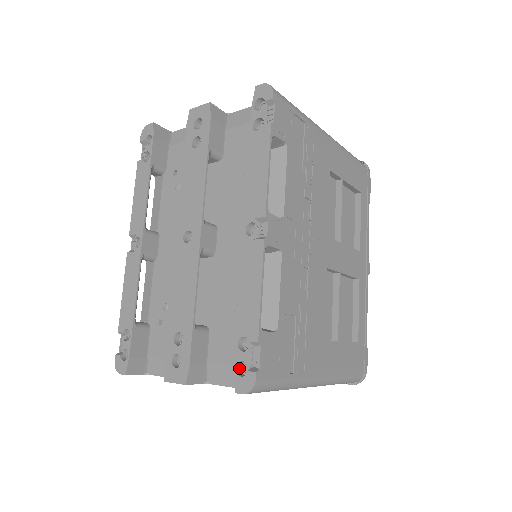
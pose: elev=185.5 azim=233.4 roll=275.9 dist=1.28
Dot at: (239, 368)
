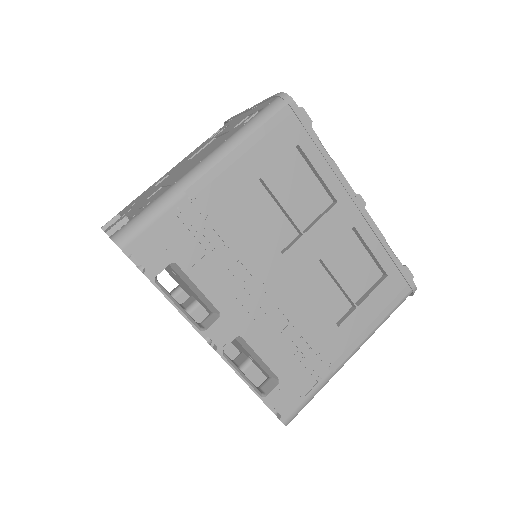
Dot at: occluded
